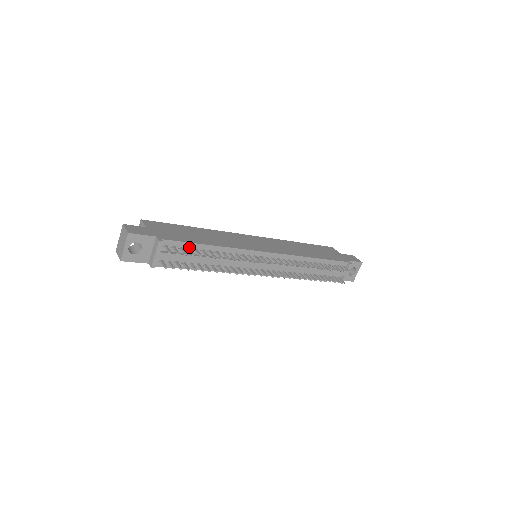
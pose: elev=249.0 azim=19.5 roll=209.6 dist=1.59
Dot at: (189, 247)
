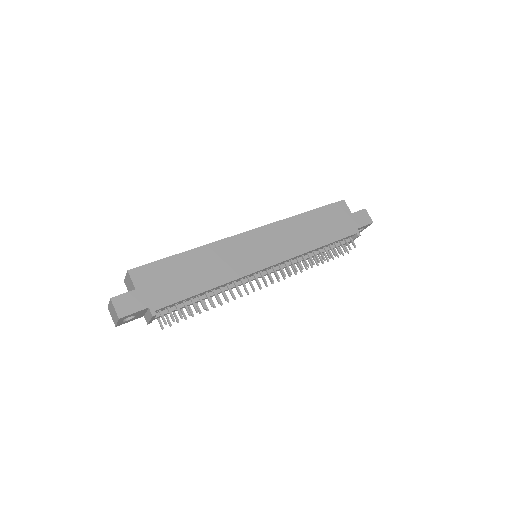
Dot at: (184, 300)
